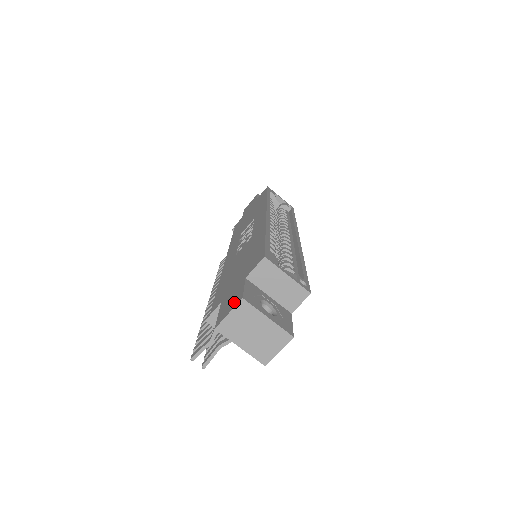
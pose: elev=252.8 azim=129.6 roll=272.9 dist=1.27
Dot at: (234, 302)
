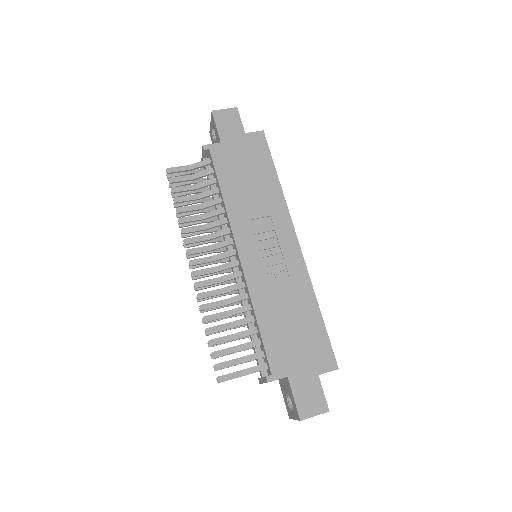
Dot at: (318, 405)
